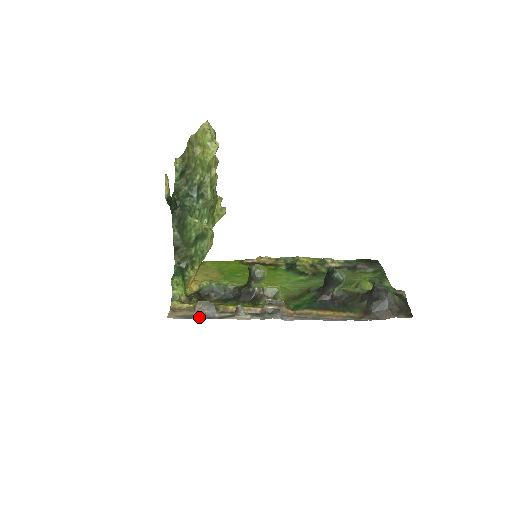
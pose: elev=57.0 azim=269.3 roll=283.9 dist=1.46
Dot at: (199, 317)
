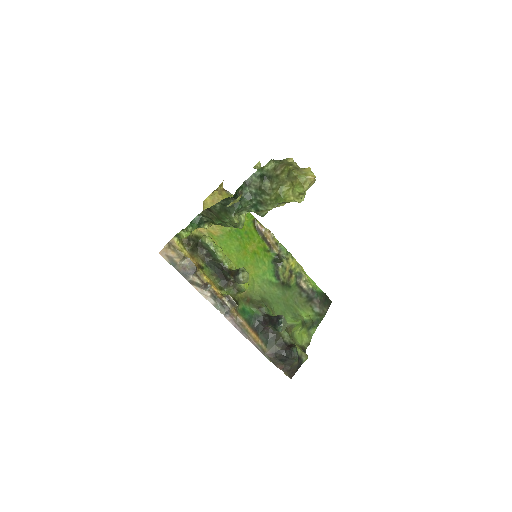
Dot at: (179, 270)
